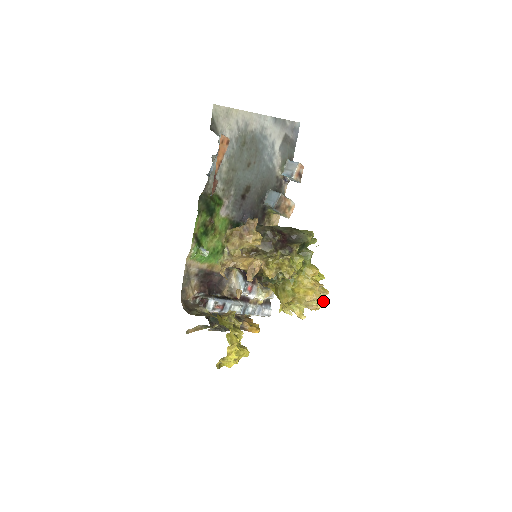
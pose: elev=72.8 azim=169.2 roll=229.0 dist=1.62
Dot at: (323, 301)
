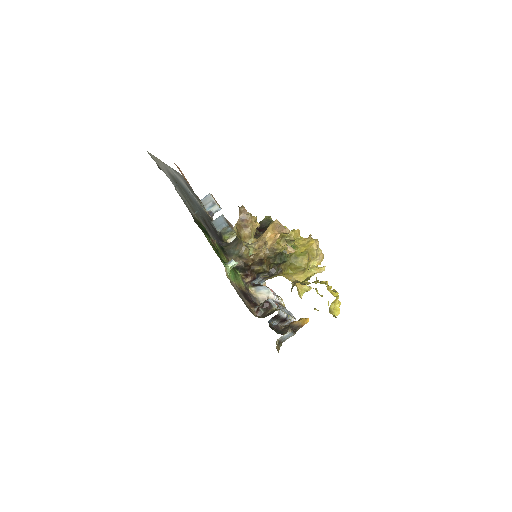
Dot at: occluded
